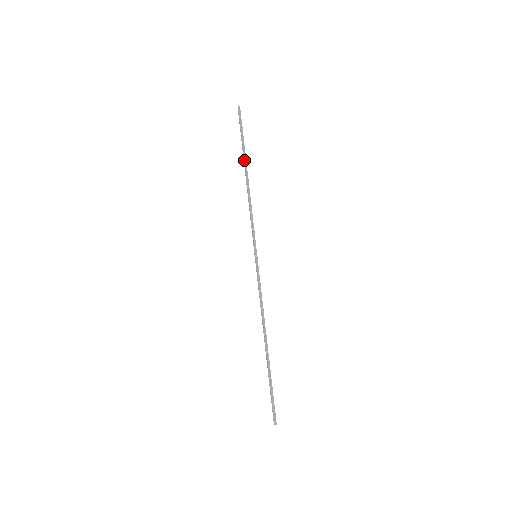
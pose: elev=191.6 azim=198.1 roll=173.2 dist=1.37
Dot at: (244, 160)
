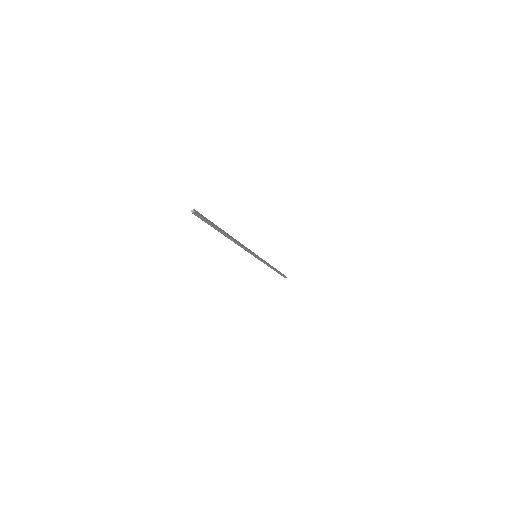
Dot at: occluded
